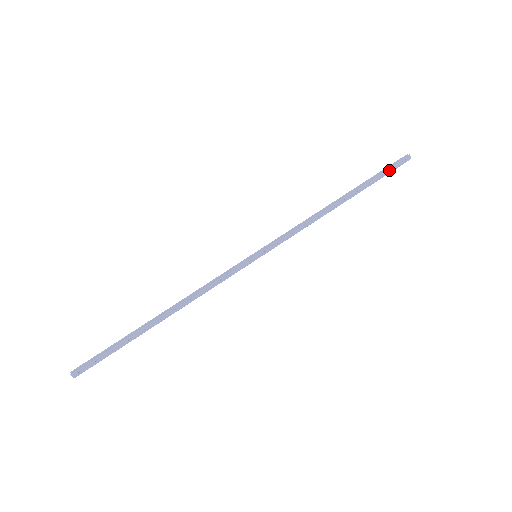
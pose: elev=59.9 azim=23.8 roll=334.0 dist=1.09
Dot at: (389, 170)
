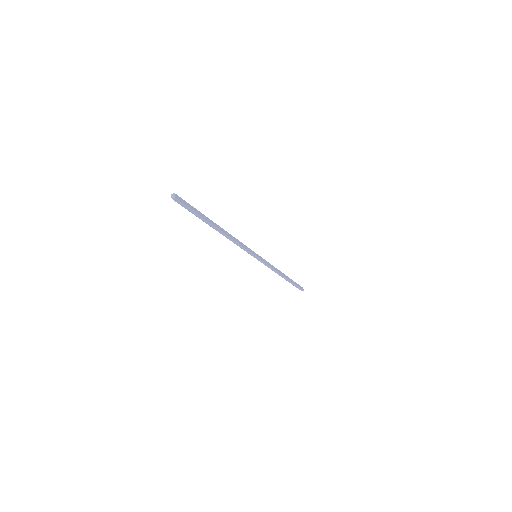
Dot at: (298, 285)
